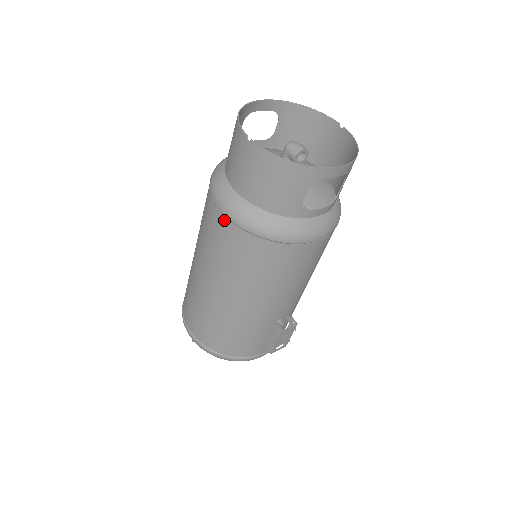
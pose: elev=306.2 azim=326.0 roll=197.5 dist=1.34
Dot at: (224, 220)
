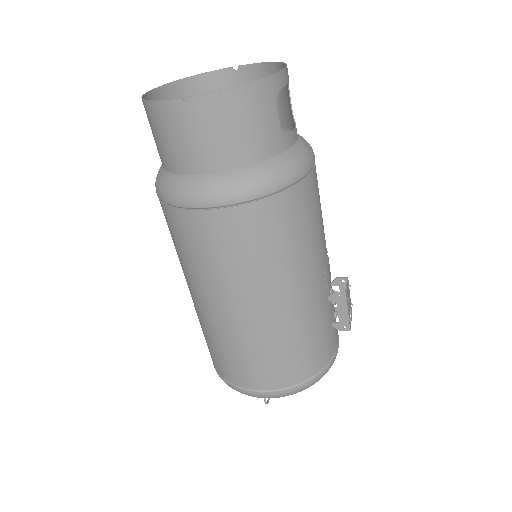
Dot at: (221, 213)
